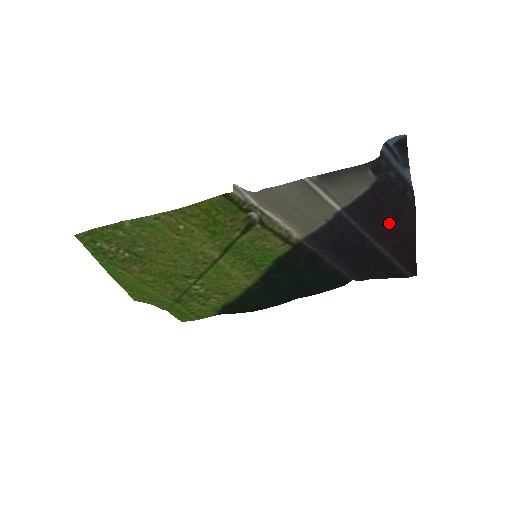
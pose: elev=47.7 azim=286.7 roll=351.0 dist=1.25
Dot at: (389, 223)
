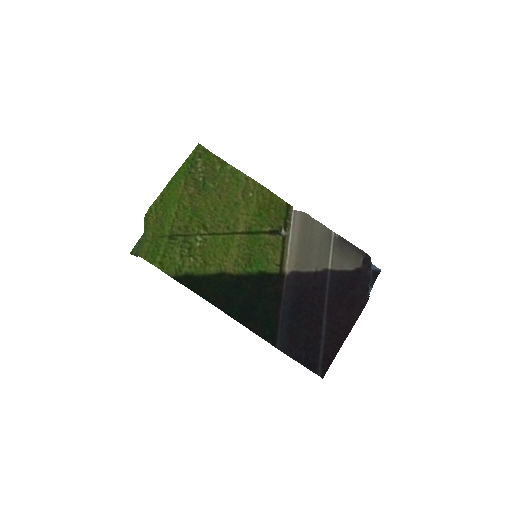
Dot at: (343, 308)
